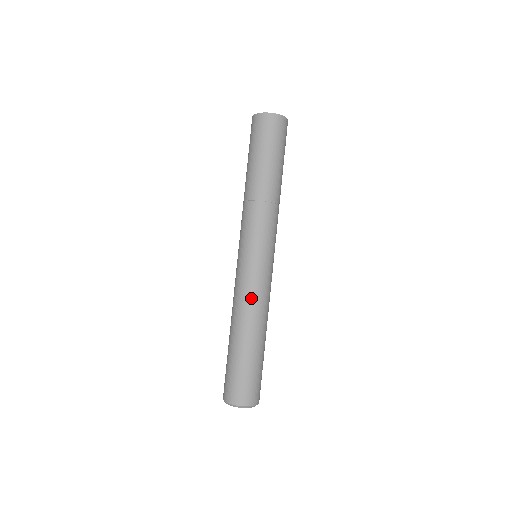
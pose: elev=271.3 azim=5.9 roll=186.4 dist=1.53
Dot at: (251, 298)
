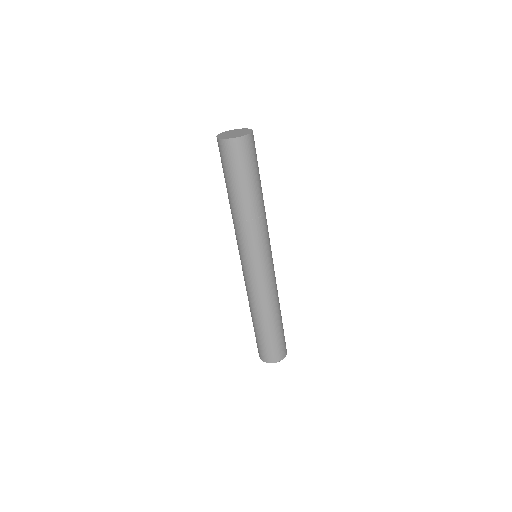
Dot at: (253, 294)
